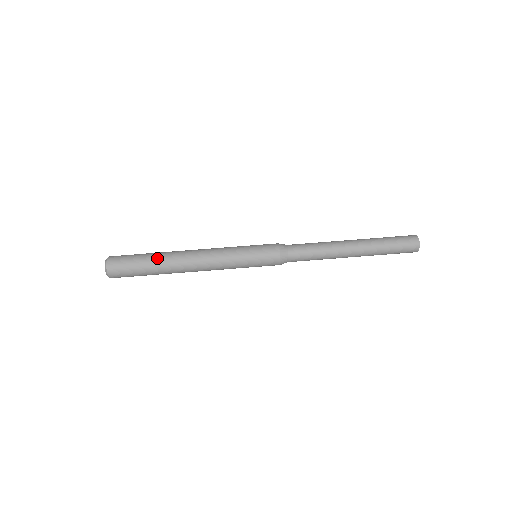
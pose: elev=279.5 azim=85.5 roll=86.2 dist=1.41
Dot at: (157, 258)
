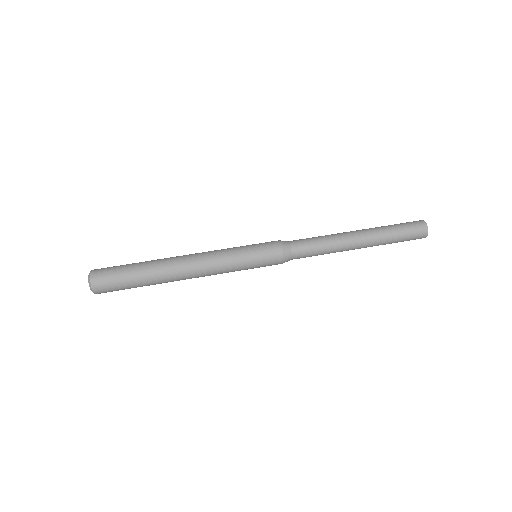
Dot at: (147, 265)
